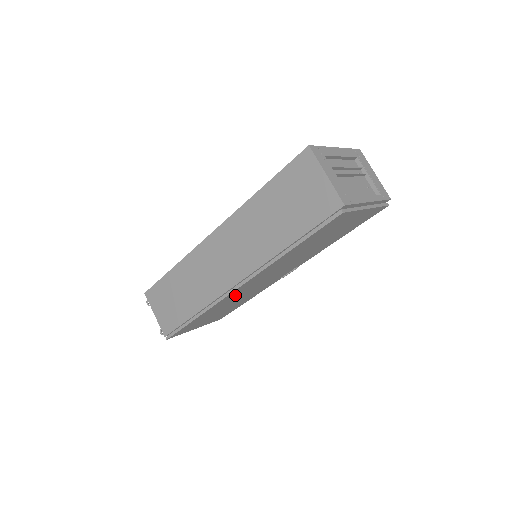
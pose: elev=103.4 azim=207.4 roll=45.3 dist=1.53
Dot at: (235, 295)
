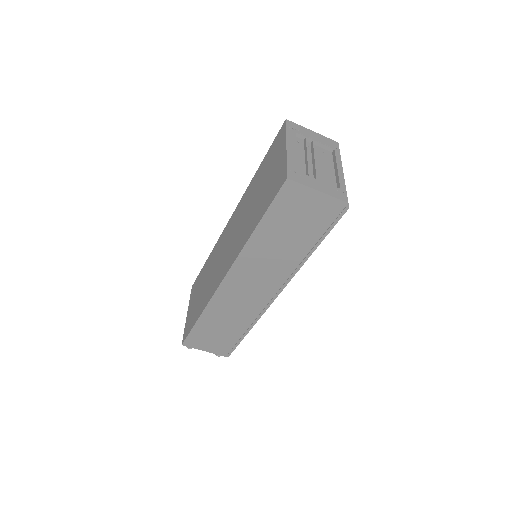
Dot at: occluded
